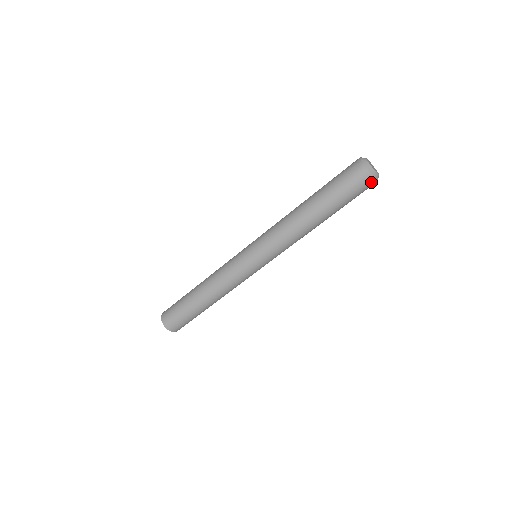
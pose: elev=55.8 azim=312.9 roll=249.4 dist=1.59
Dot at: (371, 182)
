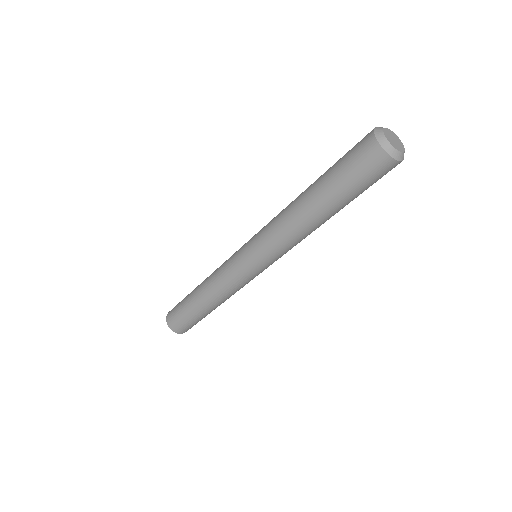
Dot at: (383, 159)
